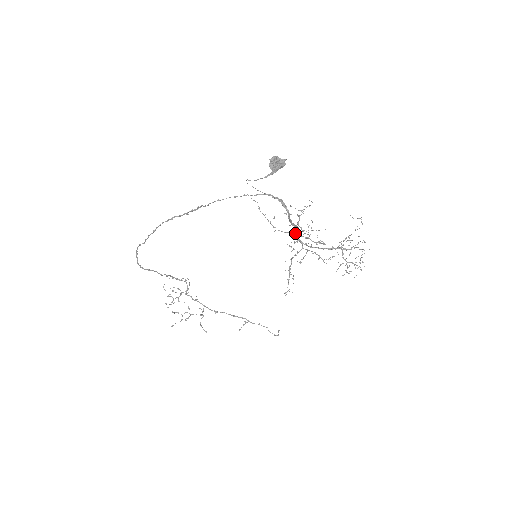
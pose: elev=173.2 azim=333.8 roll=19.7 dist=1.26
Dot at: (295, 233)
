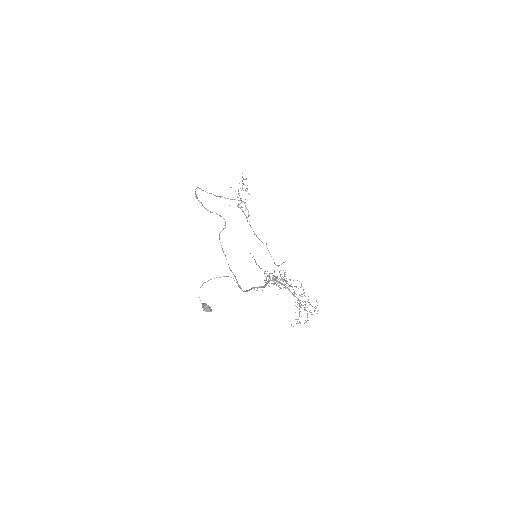
Dot at: (267, 283)
